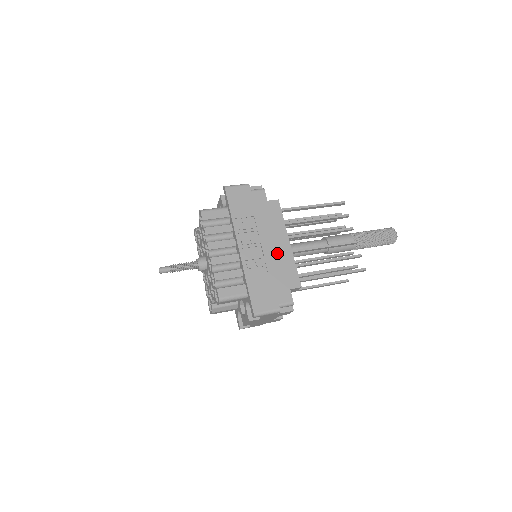
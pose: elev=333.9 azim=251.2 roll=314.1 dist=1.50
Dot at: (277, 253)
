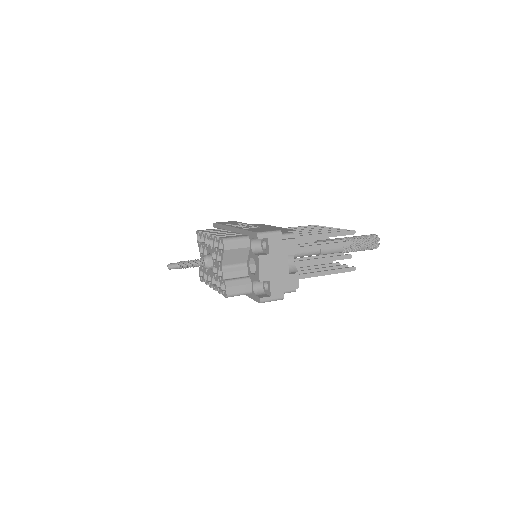
Dot at: occluded
